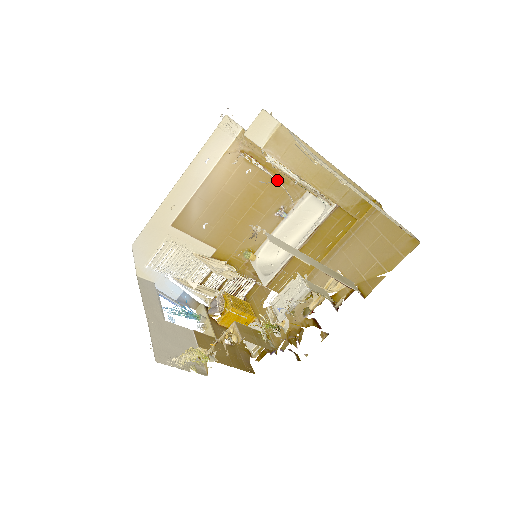
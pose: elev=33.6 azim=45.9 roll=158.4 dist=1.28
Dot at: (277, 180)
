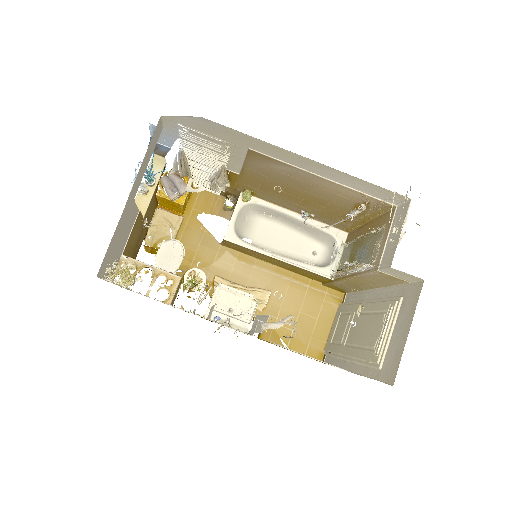
Dot at: (342, 216)
